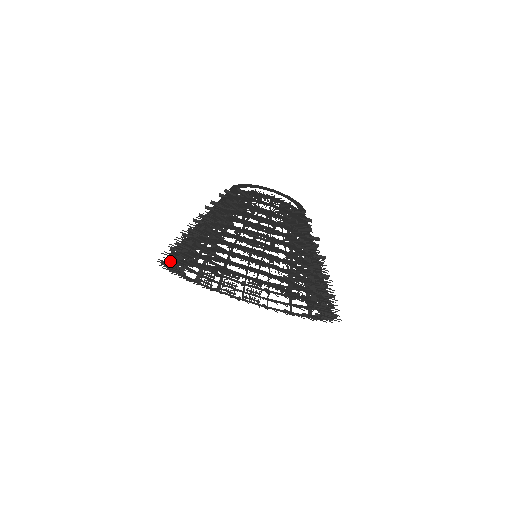
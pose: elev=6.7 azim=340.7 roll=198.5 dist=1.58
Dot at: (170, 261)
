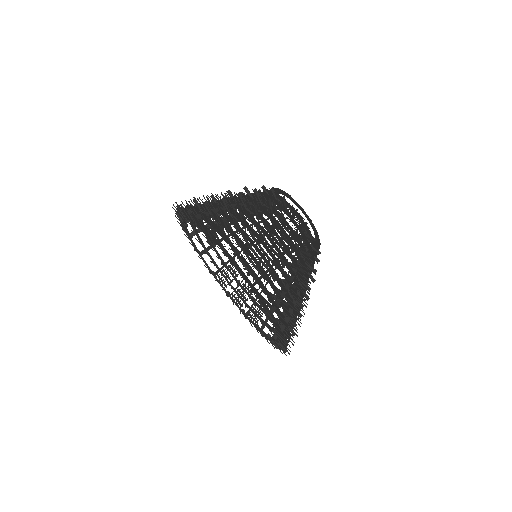
Dot at: occluded
